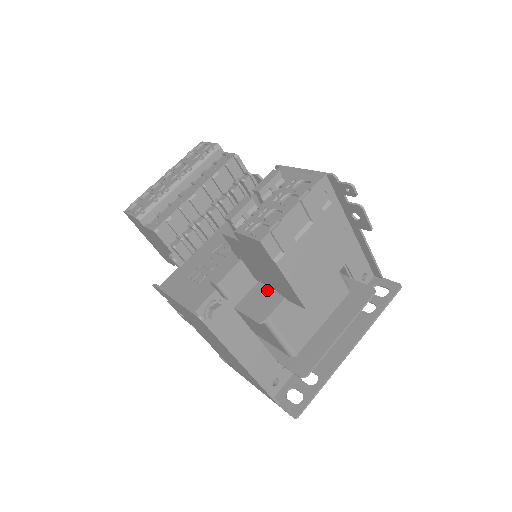
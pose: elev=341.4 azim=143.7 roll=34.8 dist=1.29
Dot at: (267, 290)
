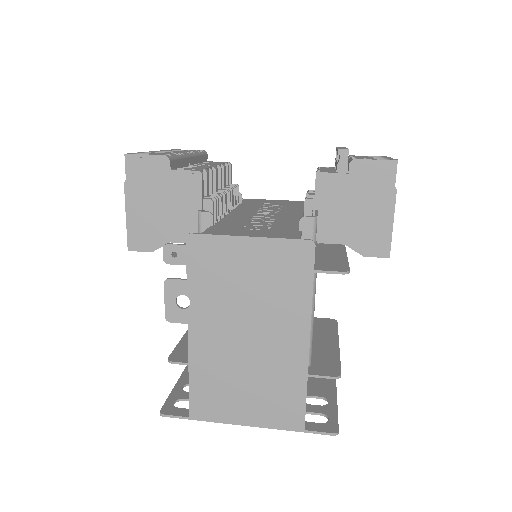
Dot at: (320, 259)
